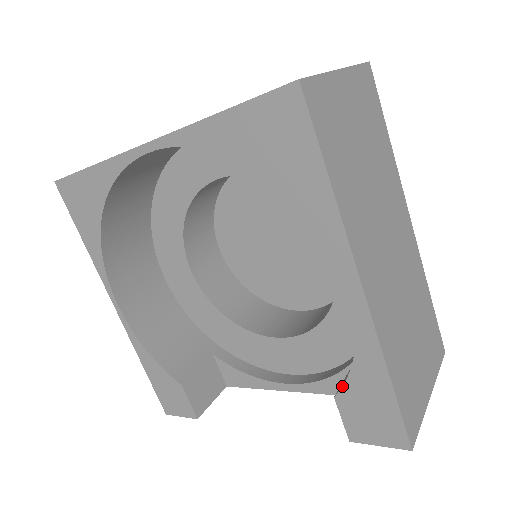
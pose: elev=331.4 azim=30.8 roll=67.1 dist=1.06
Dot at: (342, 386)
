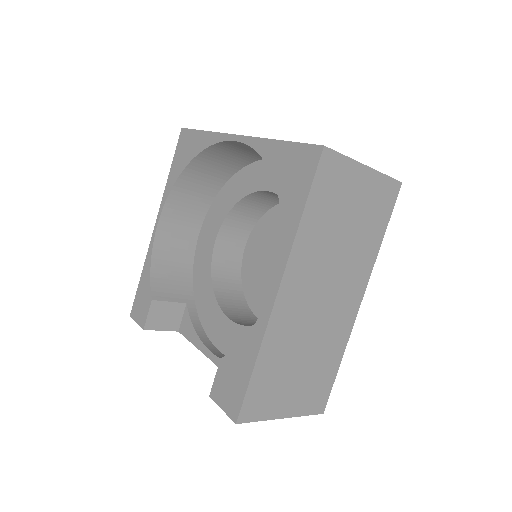
Dot at: (230, 352)
